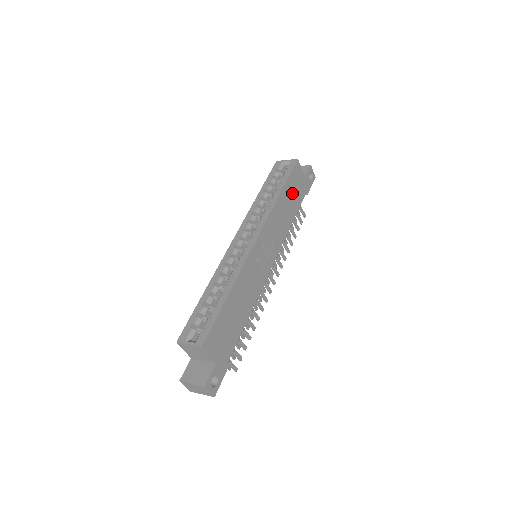
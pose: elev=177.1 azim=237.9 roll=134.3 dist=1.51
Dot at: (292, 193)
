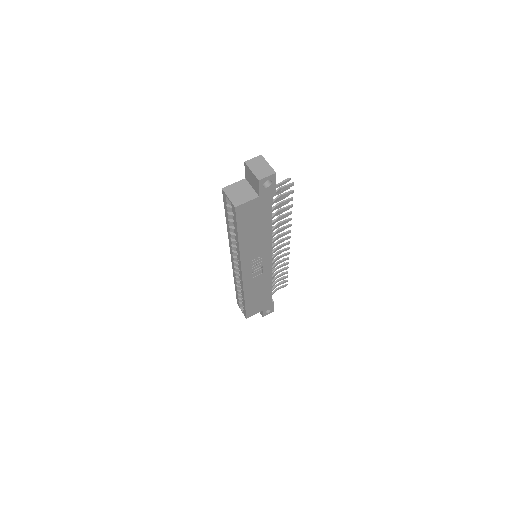
Dot at: (253, 223)
